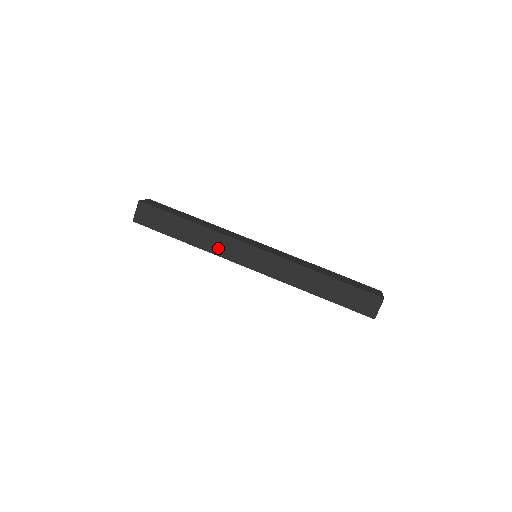
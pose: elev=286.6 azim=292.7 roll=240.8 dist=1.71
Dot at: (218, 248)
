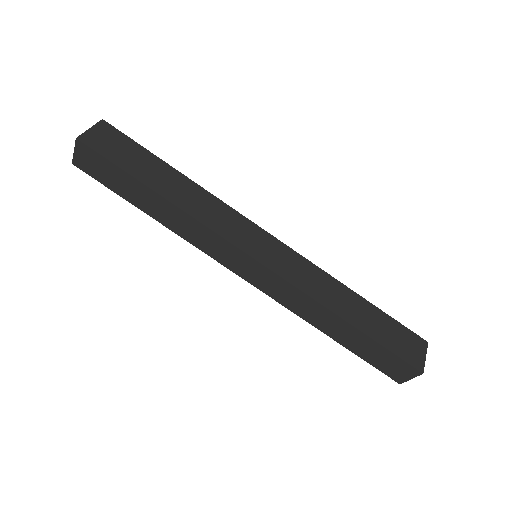
Dot at: (198, 240)
